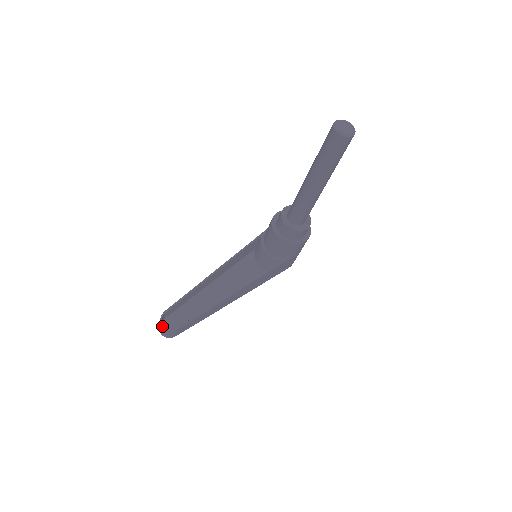
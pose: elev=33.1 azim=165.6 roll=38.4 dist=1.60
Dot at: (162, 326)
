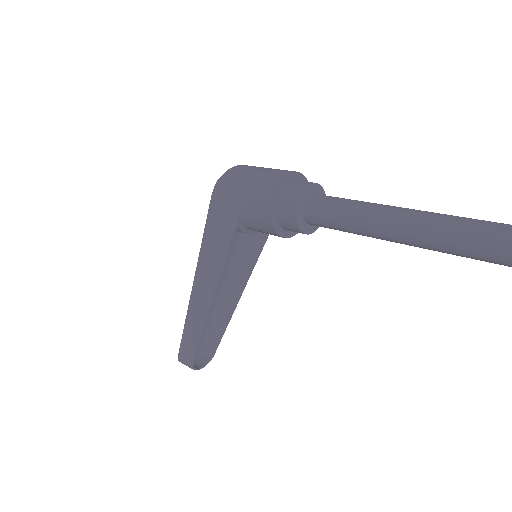
Dot at: occluded
